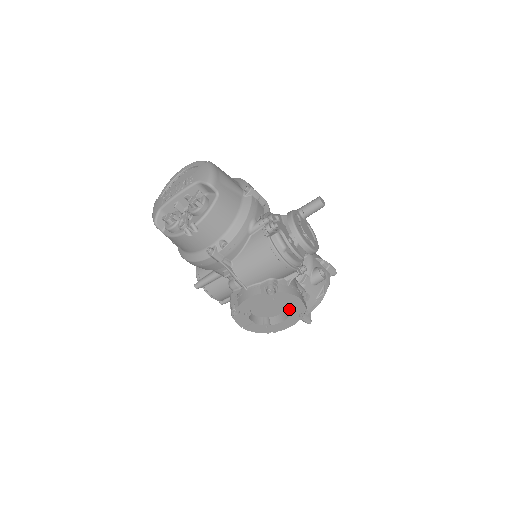
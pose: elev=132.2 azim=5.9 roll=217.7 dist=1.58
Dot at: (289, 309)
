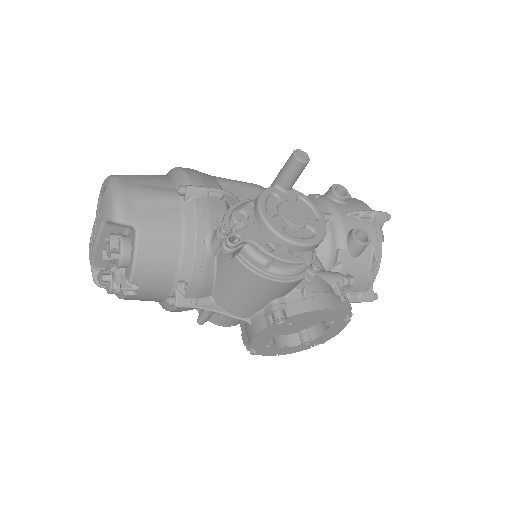
Dot at: occluded
